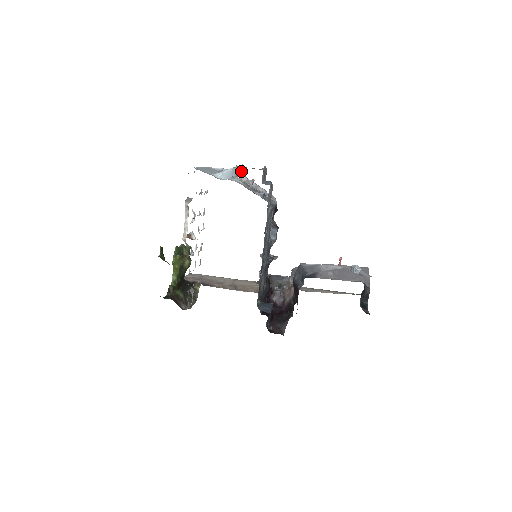
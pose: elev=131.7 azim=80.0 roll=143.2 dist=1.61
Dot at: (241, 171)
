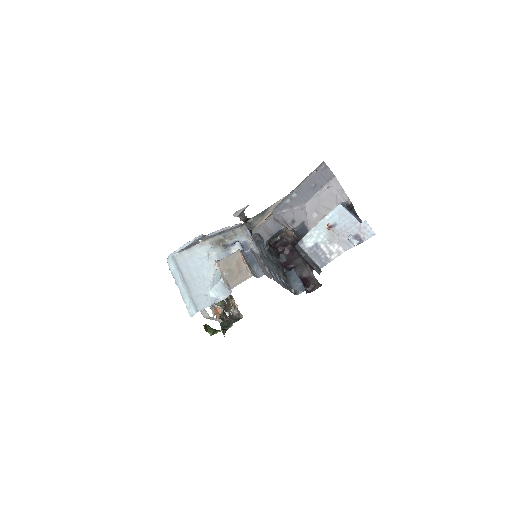
Dot at: (199, 238)
